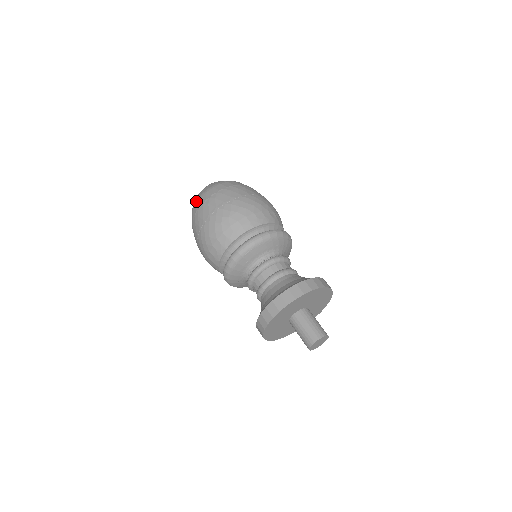
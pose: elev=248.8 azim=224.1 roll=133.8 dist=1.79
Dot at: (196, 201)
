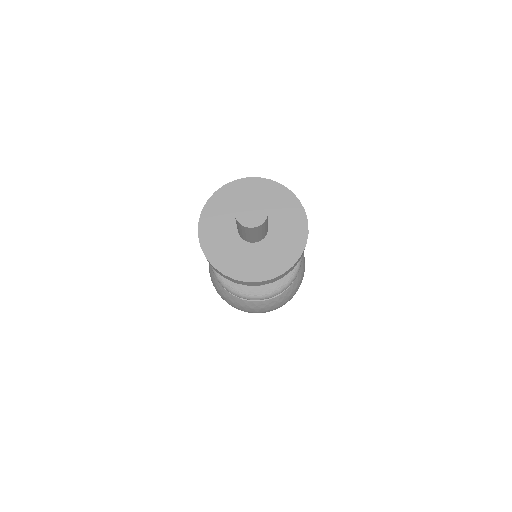
Dot at: occluded
